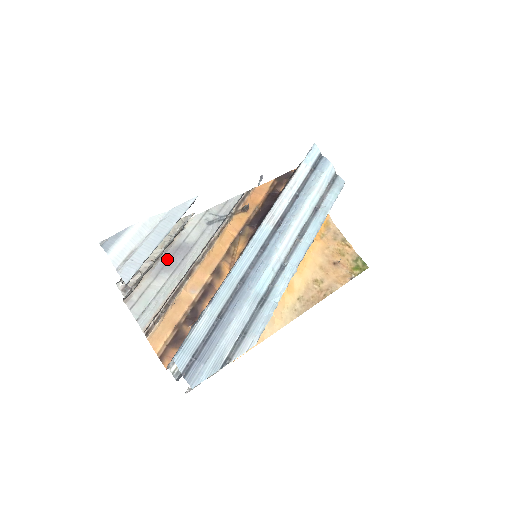
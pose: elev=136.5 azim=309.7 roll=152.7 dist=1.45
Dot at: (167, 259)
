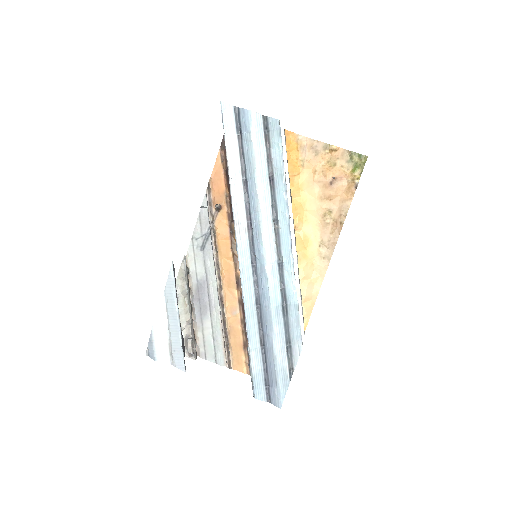
Dot at: (198, 304)
